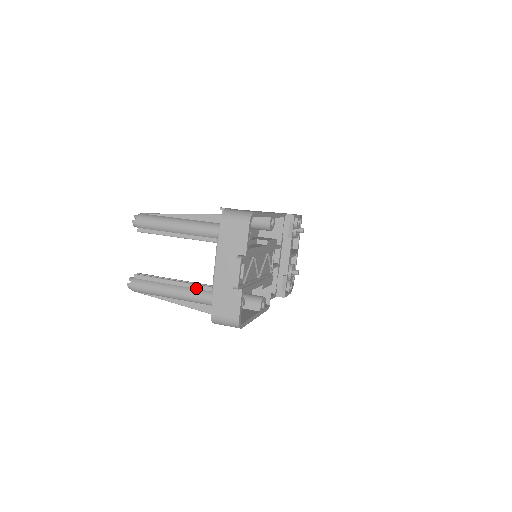
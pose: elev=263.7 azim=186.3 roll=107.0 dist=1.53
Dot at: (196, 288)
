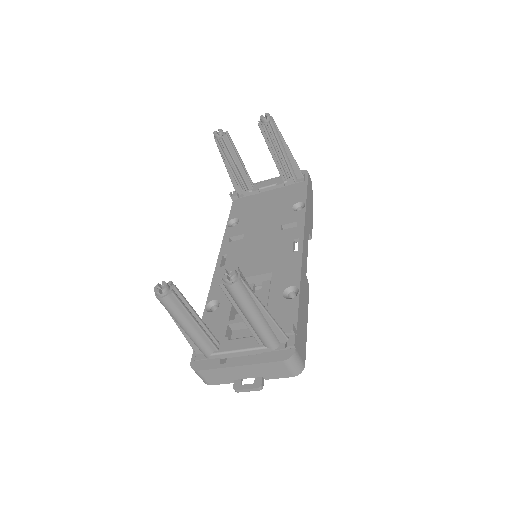
Dot at: (207, 341)
